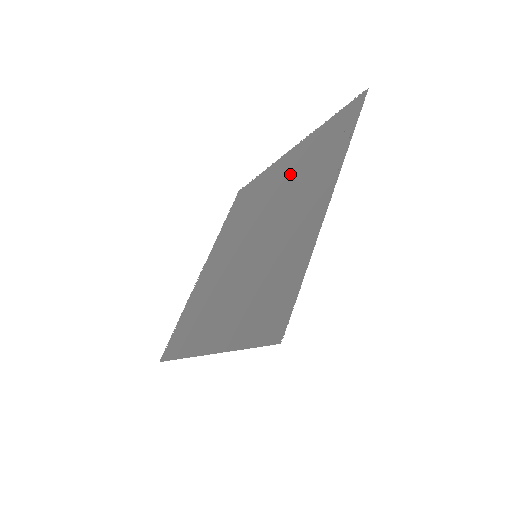
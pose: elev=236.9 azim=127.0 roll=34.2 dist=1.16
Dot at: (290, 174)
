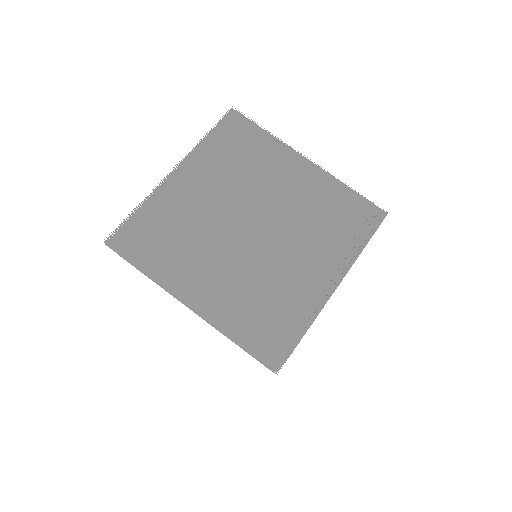
Dot at: (304, 199)
